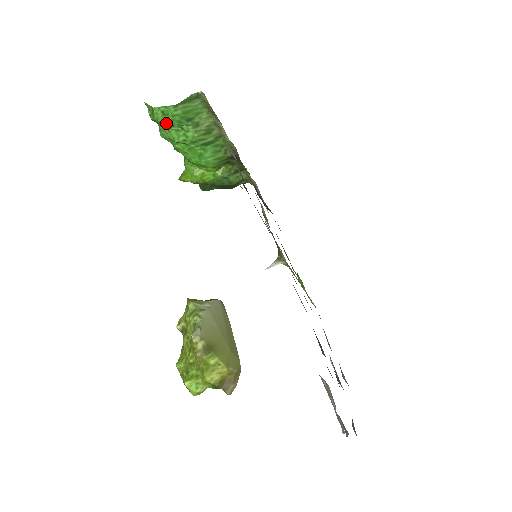
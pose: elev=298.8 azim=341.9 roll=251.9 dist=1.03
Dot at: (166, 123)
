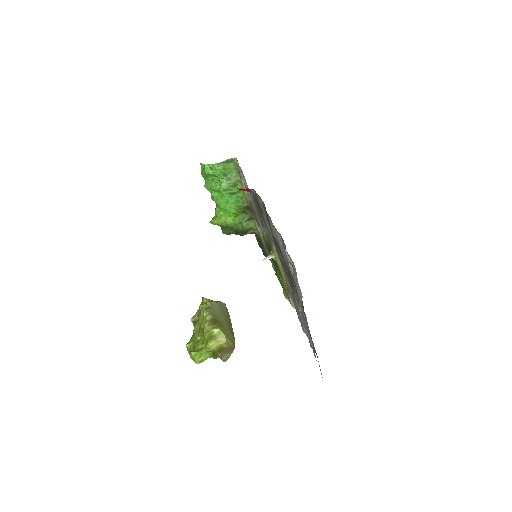
Dot at: (210, 177)
